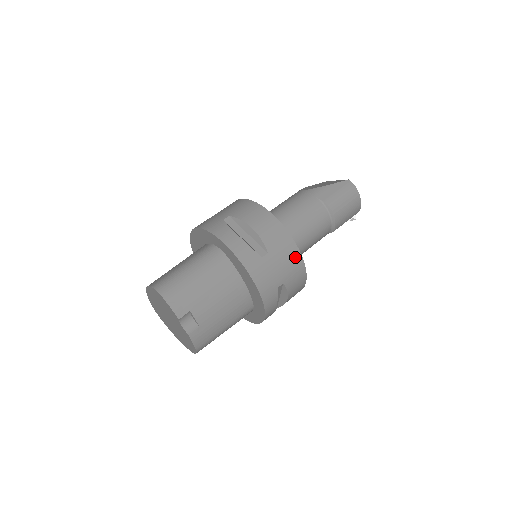
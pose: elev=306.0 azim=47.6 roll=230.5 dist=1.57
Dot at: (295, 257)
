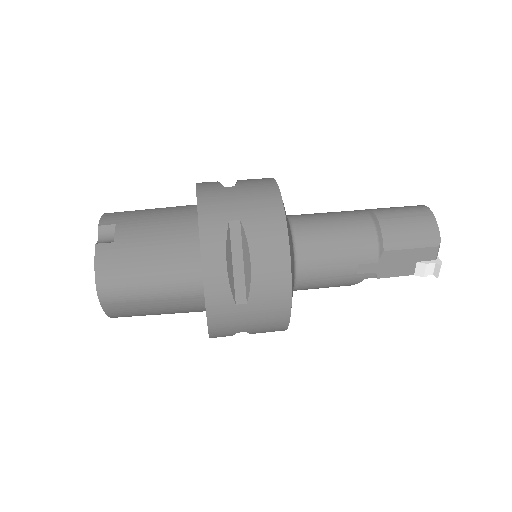
Dot at: (271, 199)
